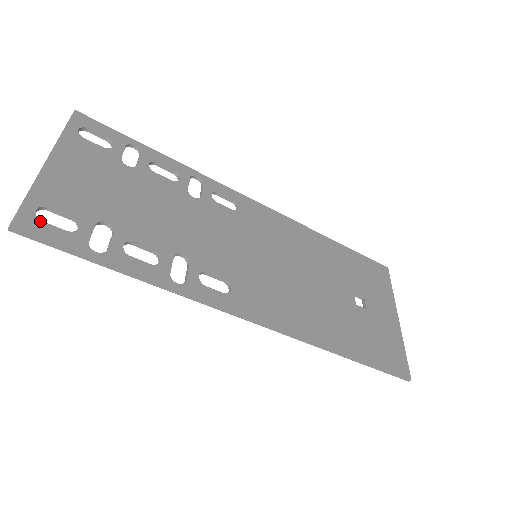
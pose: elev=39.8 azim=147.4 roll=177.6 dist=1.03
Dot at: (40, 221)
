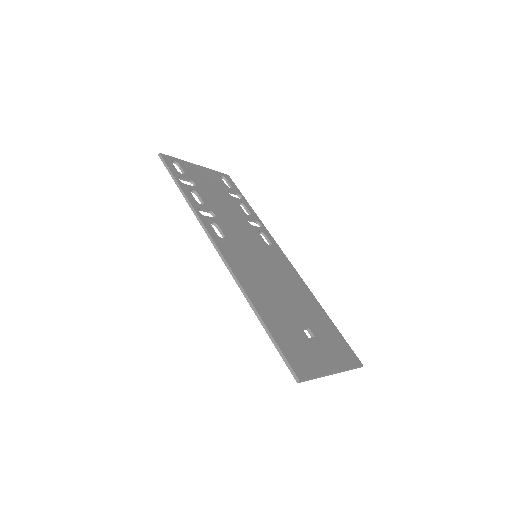
Dot at: (171, 162)
